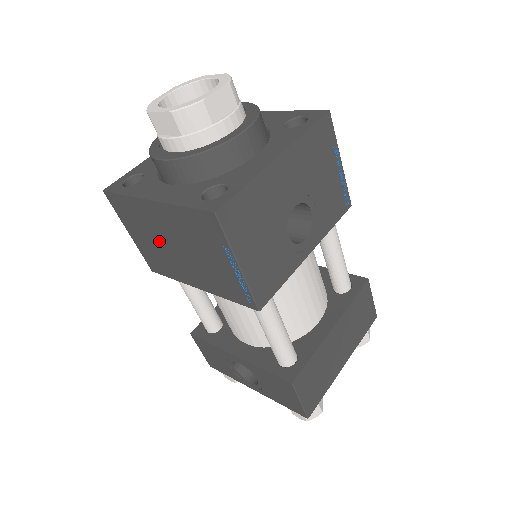
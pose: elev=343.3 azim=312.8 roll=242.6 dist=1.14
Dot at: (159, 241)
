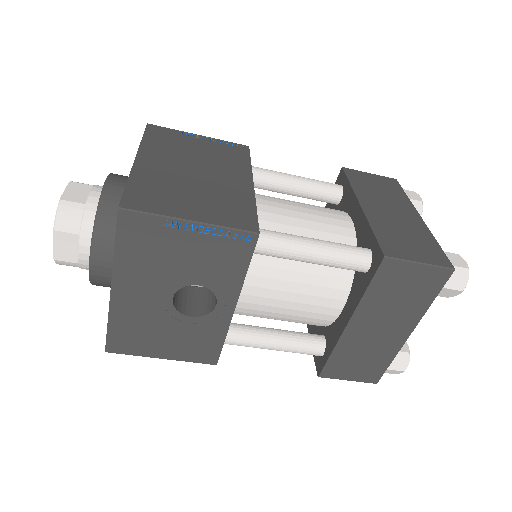
Dot at: occluded
